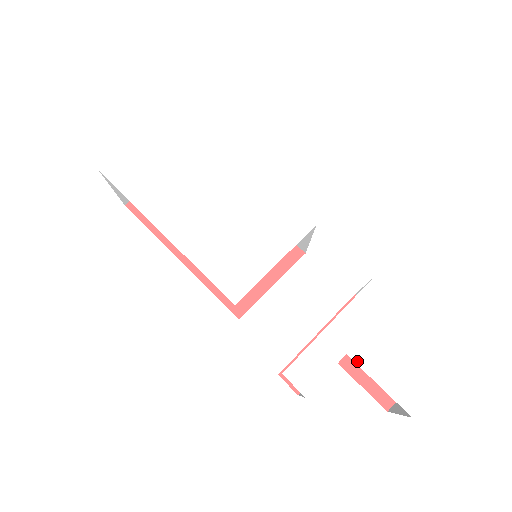
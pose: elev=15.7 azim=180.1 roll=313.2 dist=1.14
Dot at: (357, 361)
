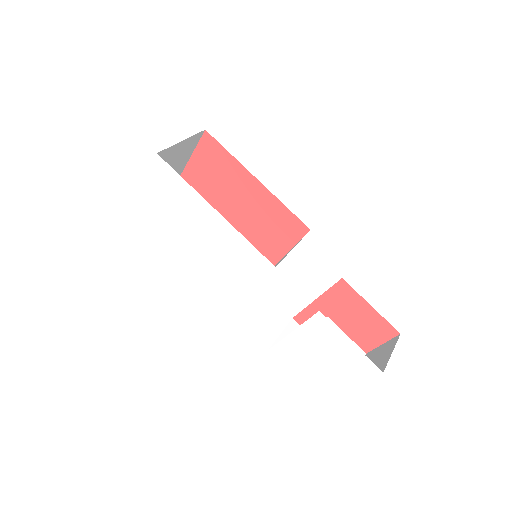
Dot at: (312, 355)
